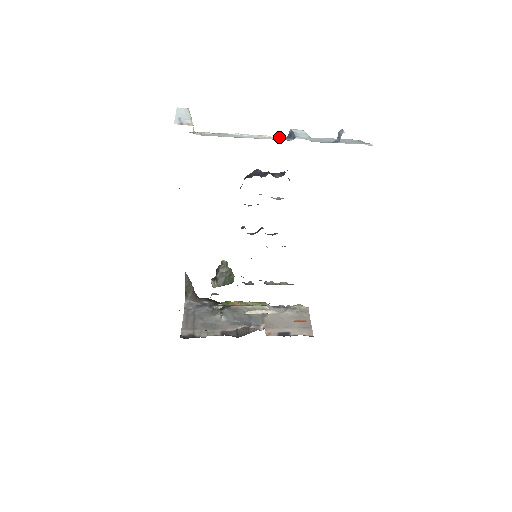
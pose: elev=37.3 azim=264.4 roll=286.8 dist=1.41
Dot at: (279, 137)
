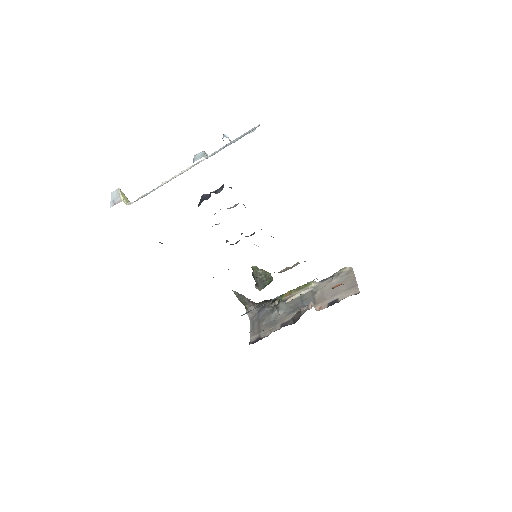
Dot at: (192, 166)
